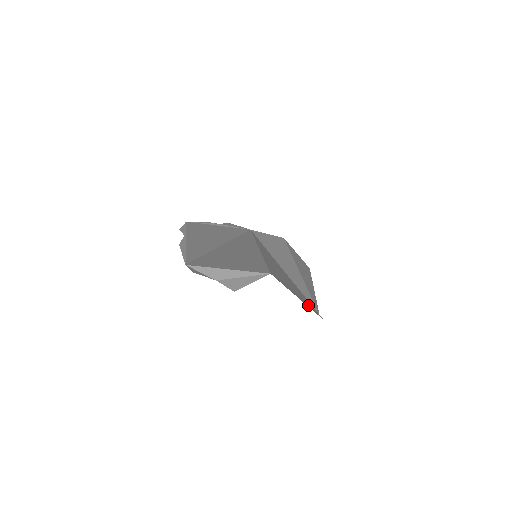
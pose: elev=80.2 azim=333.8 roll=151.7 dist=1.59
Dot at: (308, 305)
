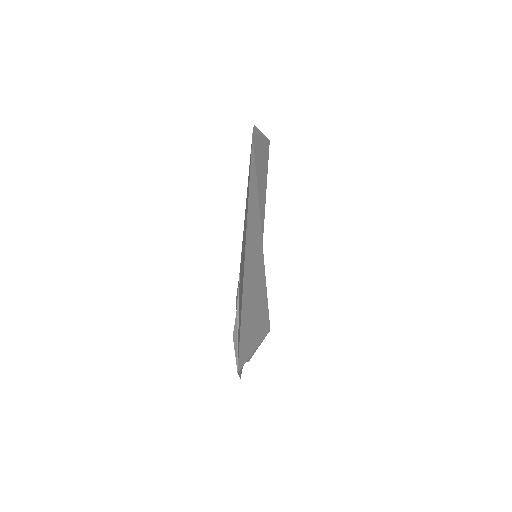
Dot at: occluded
